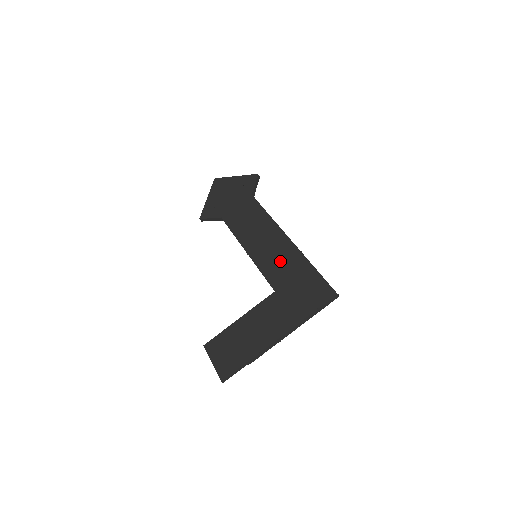
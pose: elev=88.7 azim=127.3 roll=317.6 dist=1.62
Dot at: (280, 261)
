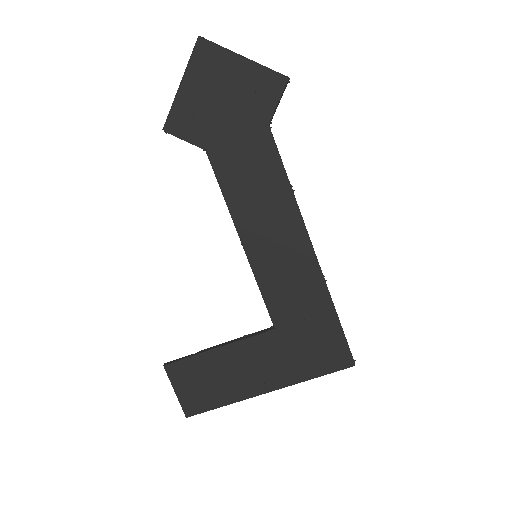
Dot at: (292, 285)
